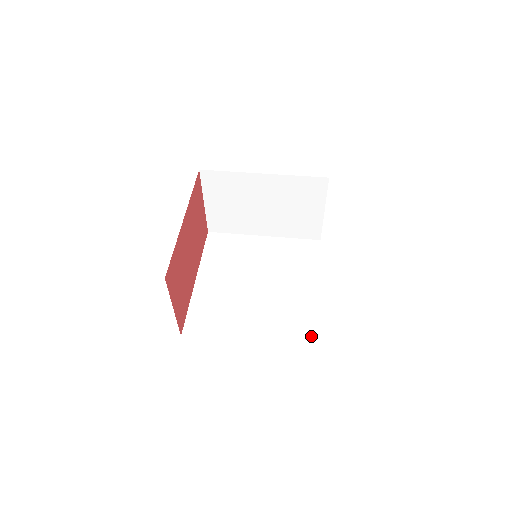
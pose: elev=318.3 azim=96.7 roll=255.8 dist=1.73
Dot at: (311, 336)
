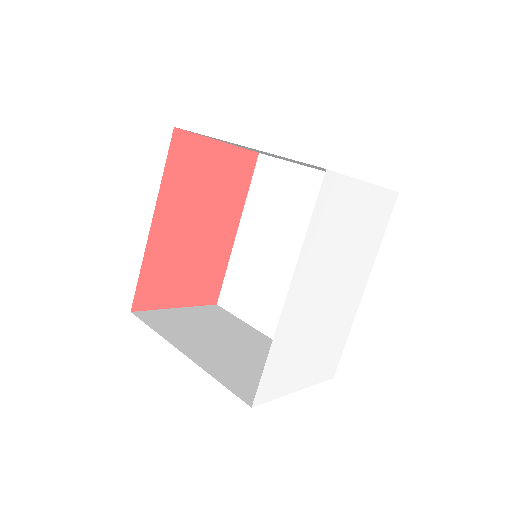
Dot at: occluded
